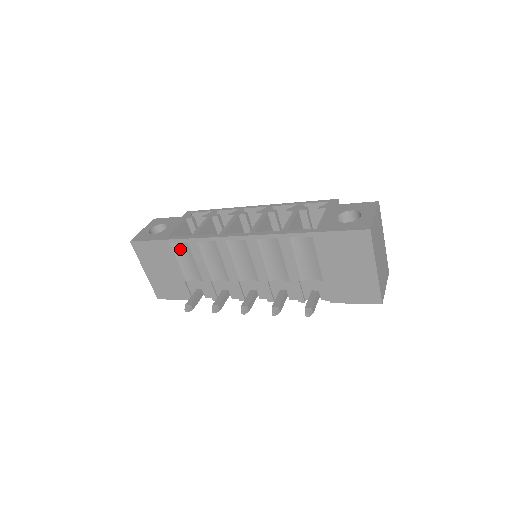
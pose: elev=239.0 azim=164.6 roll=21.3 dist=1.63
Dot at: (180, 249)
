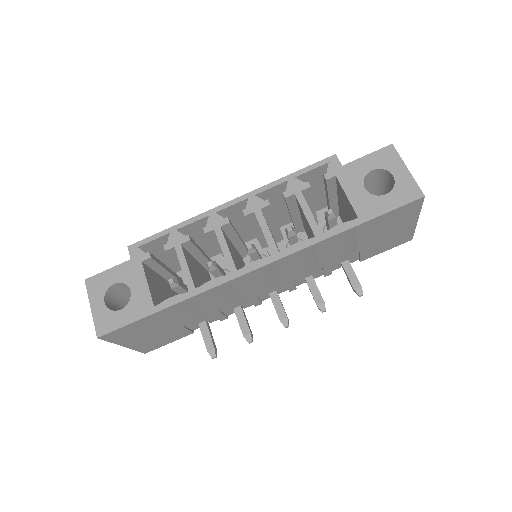
Dot at: (176, 309)
